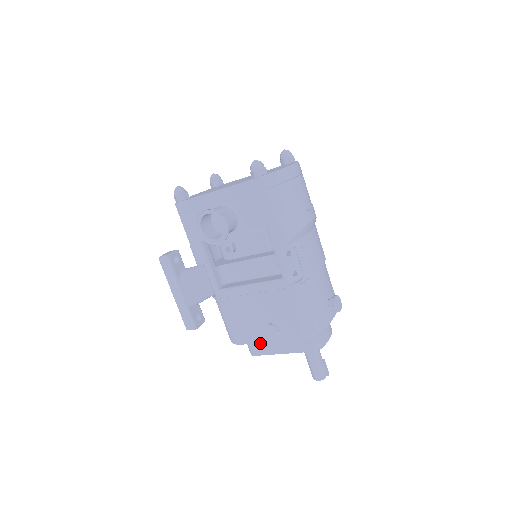
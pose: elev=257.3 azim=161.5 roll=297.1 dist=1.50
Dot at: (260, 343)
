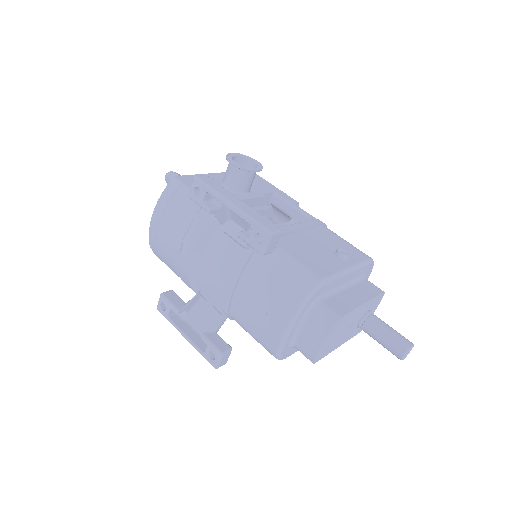
Dot at: (335, 300)
